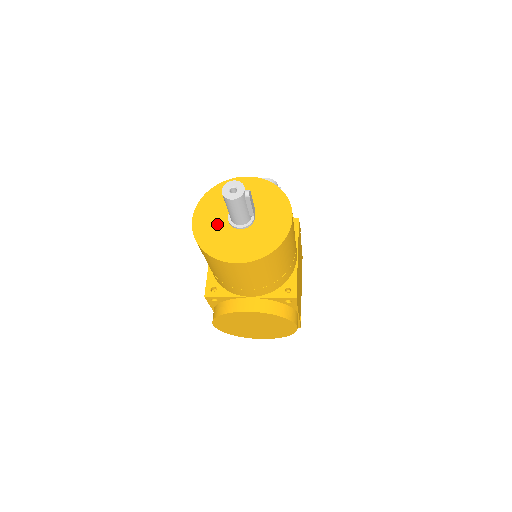
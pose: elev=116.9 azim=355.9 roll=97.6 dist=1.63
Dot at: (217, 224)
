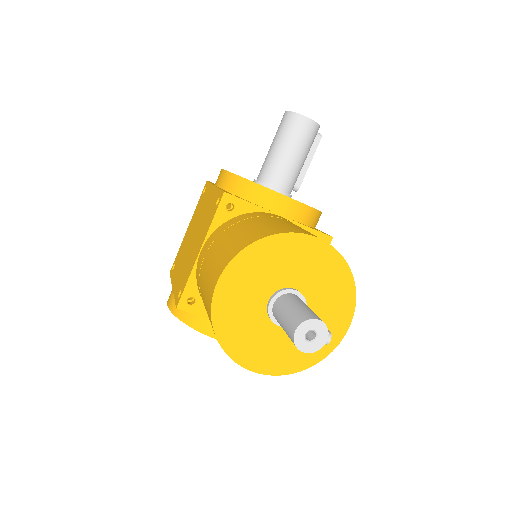
Dot at: (250, 306)
